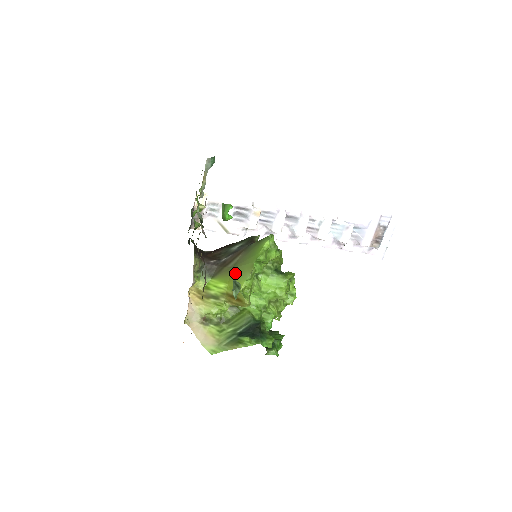
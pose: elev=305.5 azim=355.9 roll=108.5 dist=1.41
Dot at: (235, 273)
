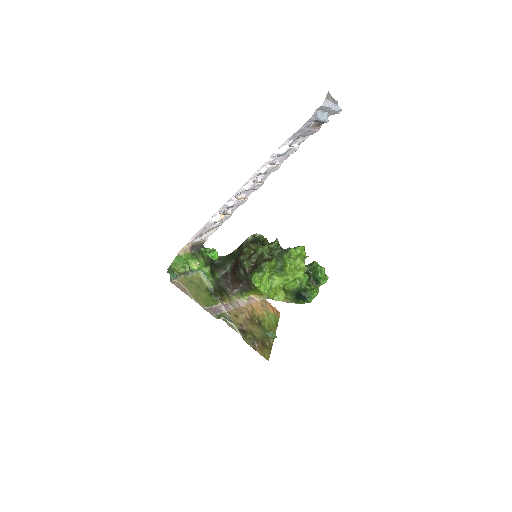
Dot at: occluded
